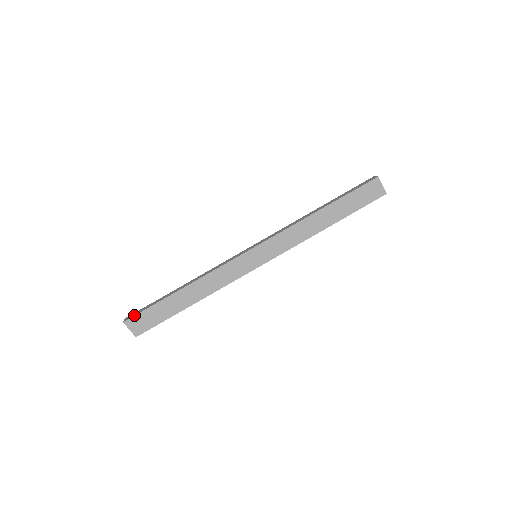
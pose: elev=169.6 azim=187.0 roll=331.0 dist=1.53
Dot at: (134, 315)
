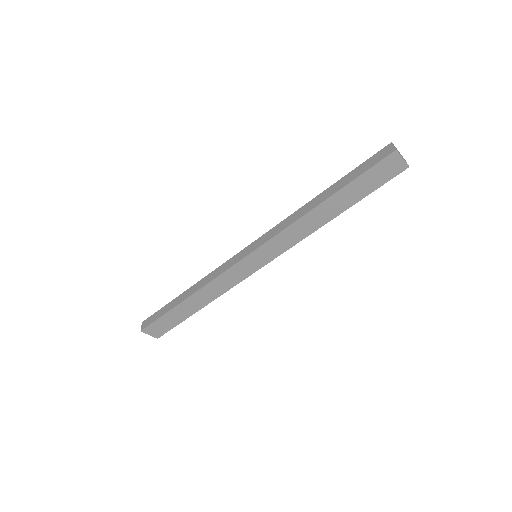
Dot at: (148, 325)
